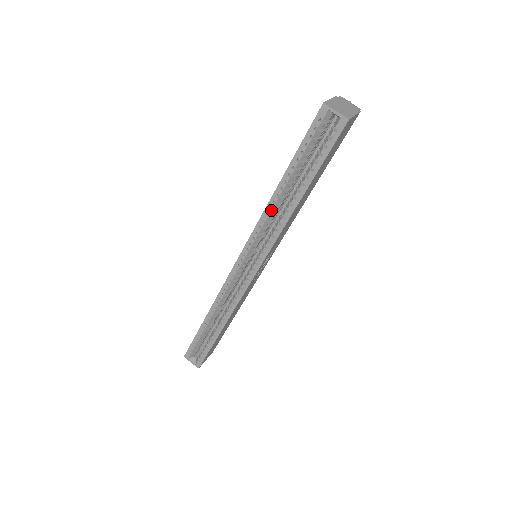
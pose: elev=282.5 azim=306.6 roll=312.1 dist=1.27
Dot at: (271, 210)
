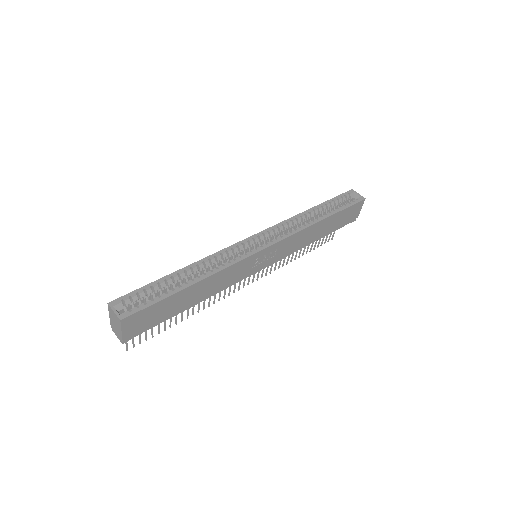
Dot at: (300, 217)
